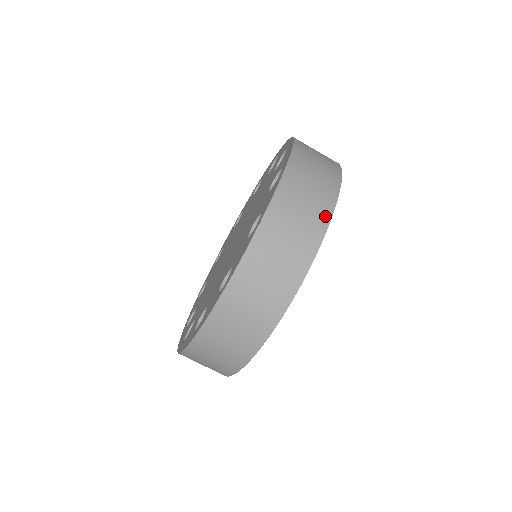
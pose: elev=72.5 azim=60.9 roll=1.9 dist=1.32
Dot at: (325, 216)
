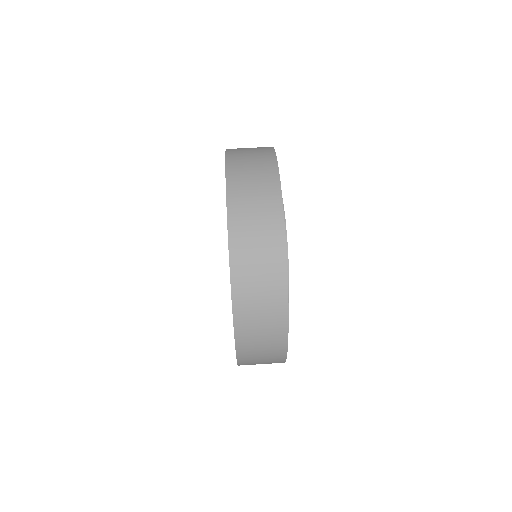
Dot at: occluded
